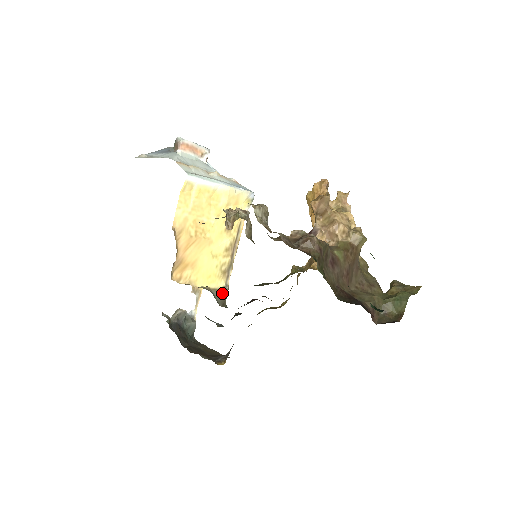
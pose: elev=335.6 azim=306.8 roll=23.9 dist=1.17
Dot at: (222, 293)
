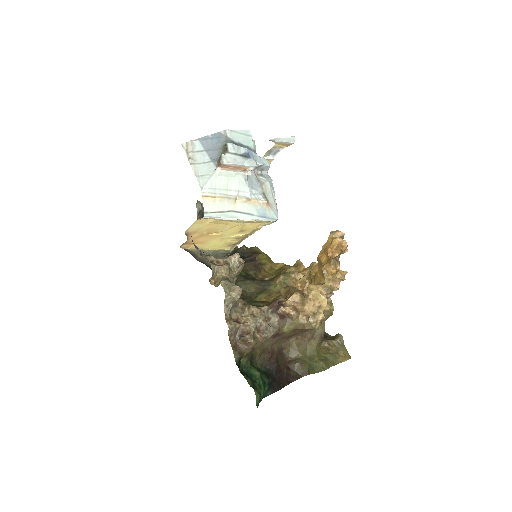
Dot at: (225, 252)
